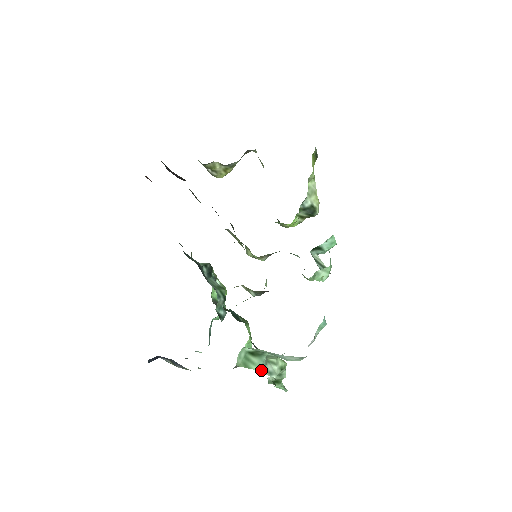
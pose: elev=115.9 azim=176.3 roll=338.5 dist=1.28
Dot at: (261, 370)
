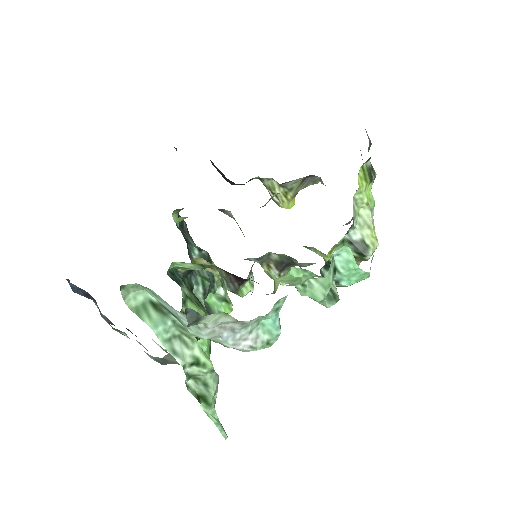
Dot at: (157, 333)
